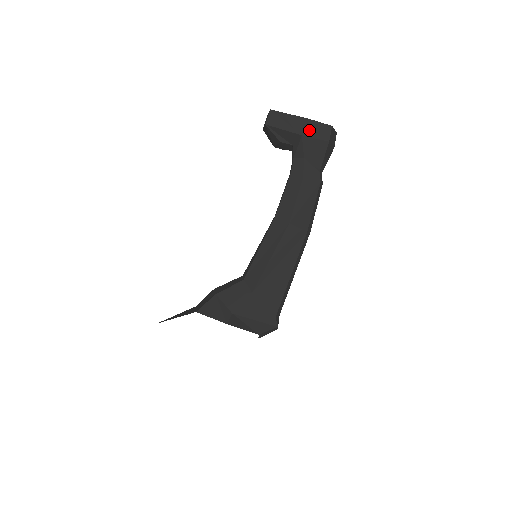
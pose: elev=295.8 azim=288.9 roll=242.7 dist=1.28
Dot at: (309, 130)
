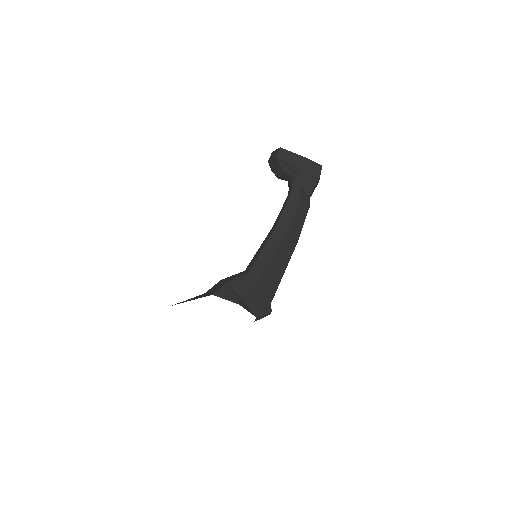
Dot at: (307, 166)
